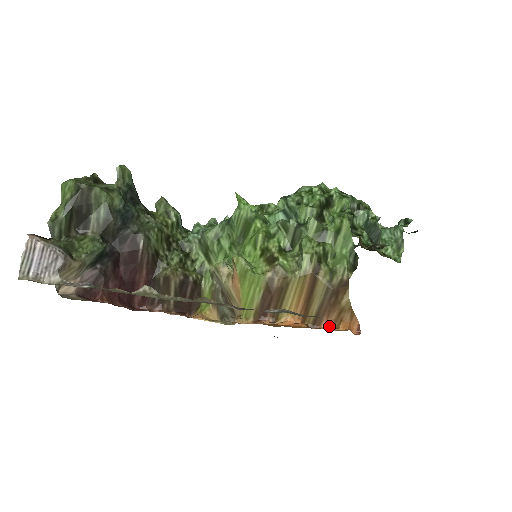
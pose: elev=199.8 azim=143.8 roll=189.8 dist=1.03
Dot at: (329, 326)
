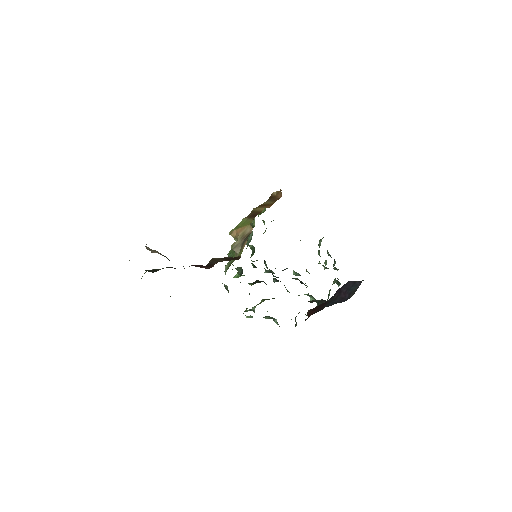
Dot at: (281, 196)
